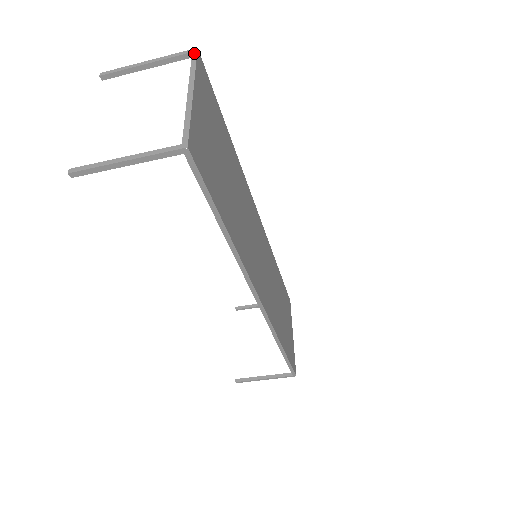
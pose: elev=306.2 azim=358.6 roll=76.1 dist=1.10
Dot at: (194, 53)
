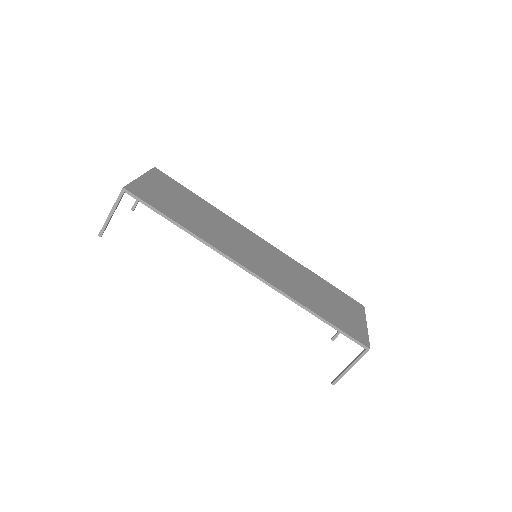
Dot at: (152, 169)
